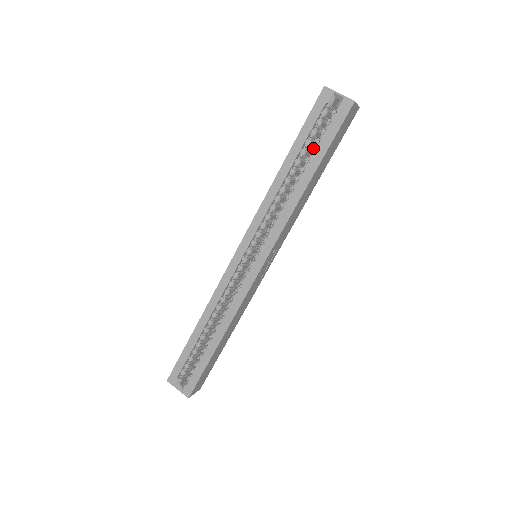
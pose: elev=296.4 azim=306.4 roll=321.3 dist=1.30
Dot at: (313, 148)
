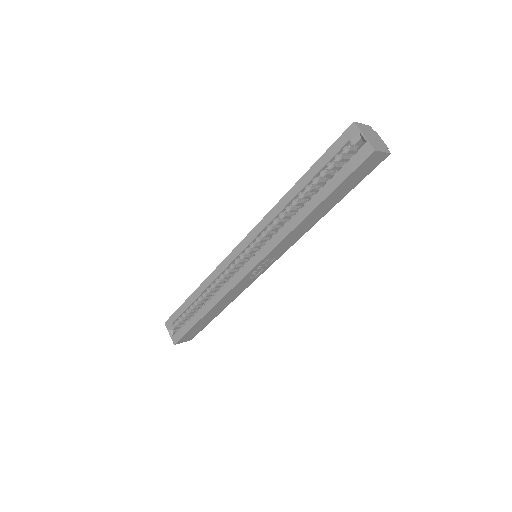
Dot at: occluded
